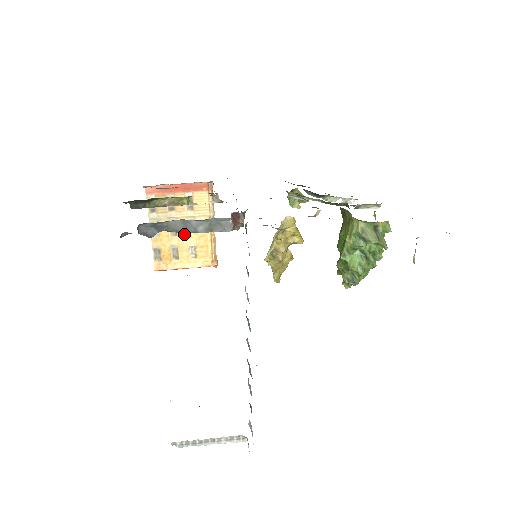
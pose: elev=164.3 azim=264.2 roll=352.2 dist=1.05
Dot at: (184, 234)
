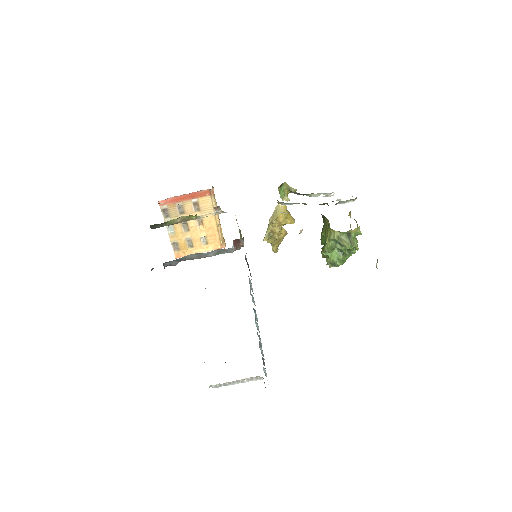
Dot at: (195, 229)
